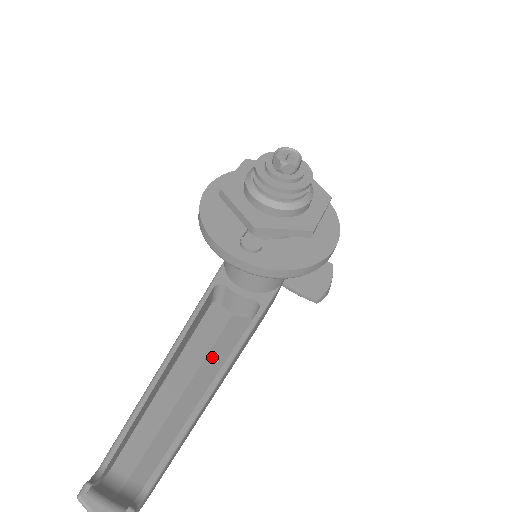
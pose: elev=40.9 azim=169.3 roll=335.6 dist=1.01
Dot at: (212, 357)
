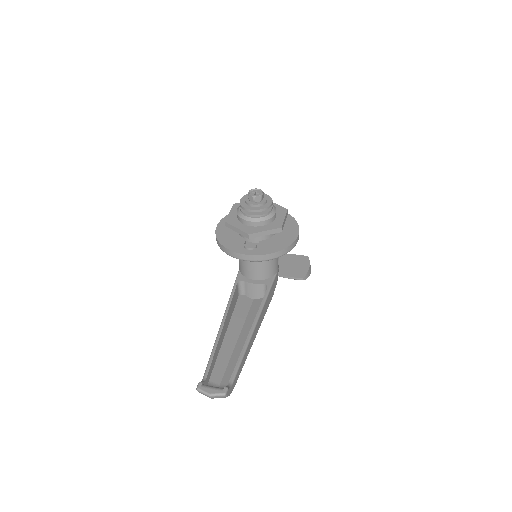
Dot at: (248, 322)
